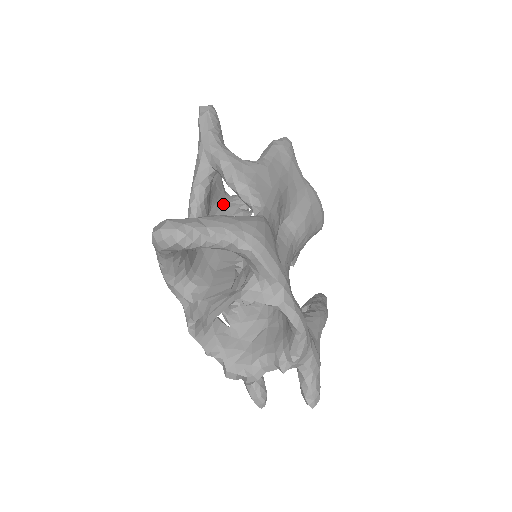
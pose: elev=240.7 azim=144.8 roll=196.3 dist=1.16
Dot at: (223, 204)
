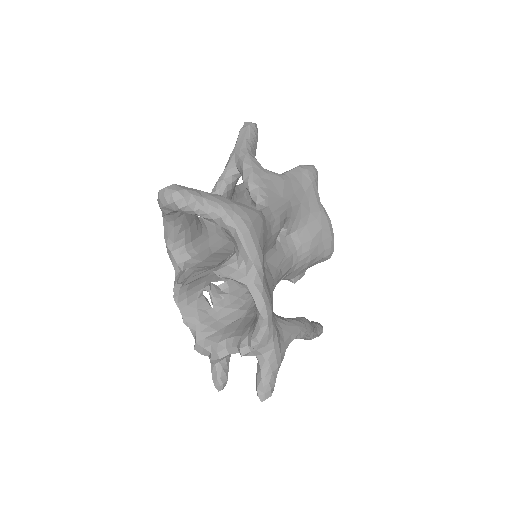
Dot at: occluded
